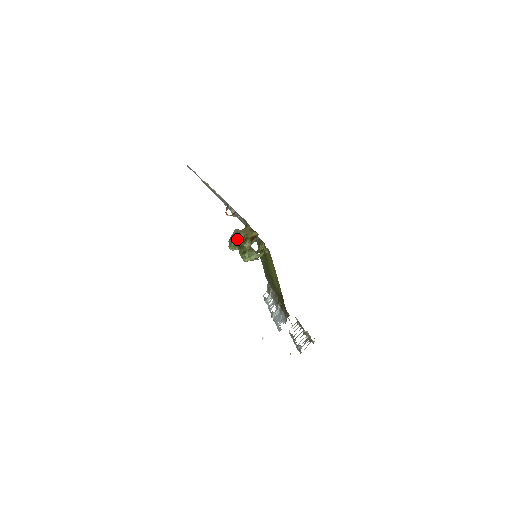
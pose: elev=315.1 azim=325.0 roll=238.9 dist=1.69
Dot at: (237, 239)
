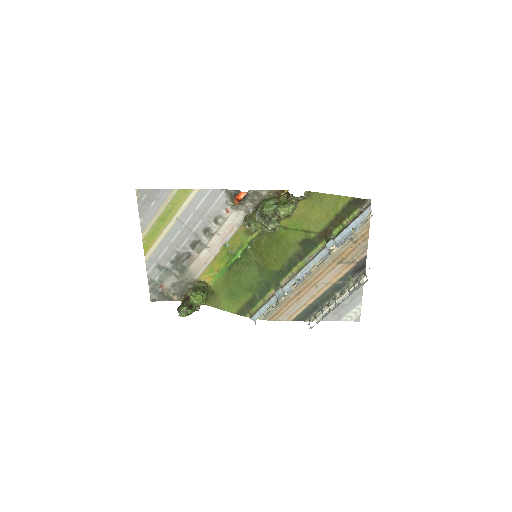
Dot at: (270, 199)
